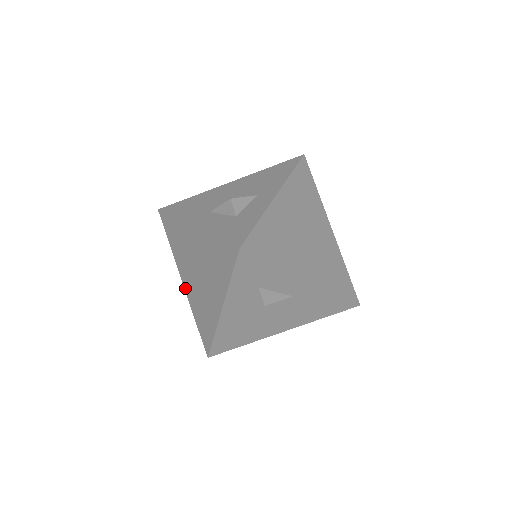
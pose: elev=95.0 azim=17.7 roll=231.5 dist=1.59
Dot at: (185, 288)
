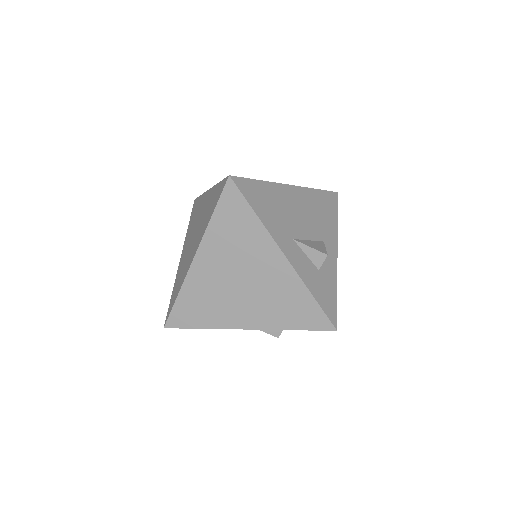
Dot at: (194, 266)
